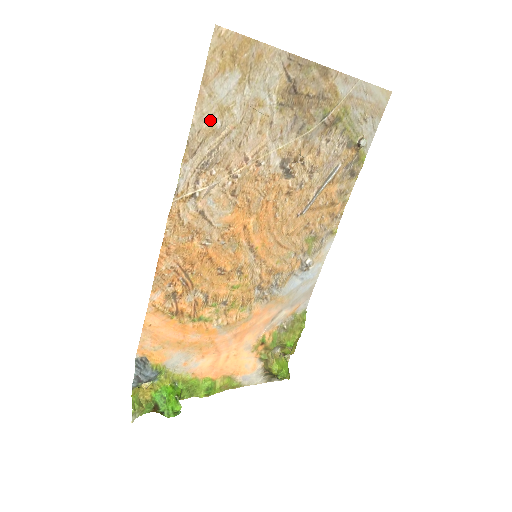
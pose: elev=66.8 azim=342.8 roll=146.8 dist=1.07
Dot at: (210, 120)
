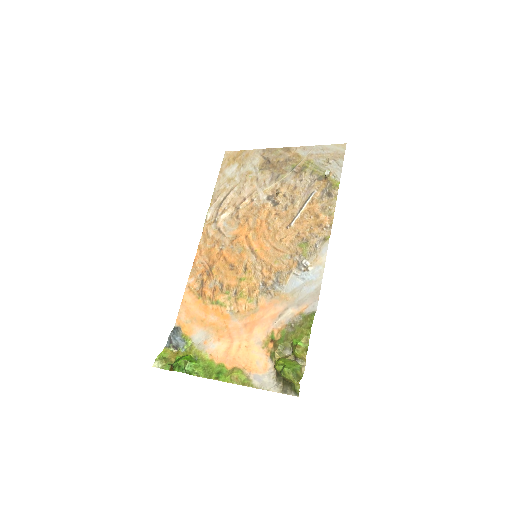
Dot at: (224, 185)
